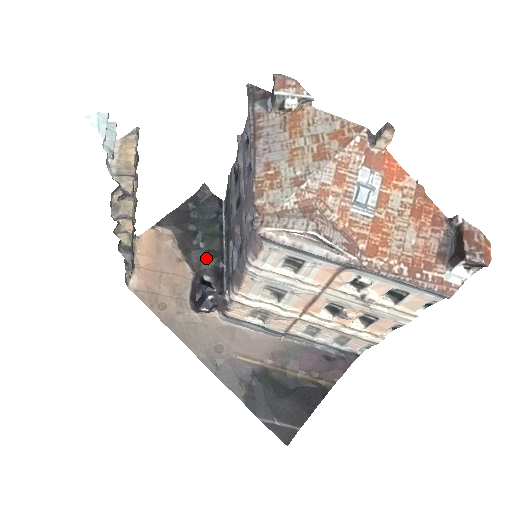
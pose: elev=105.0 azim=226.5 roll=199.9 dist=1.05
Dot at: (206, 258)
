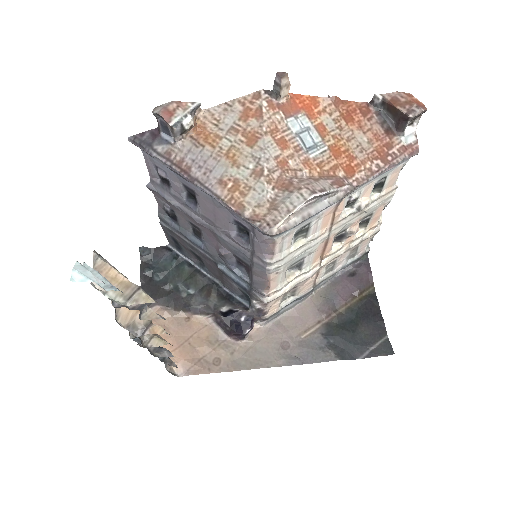
Dot at: (206, 297)
